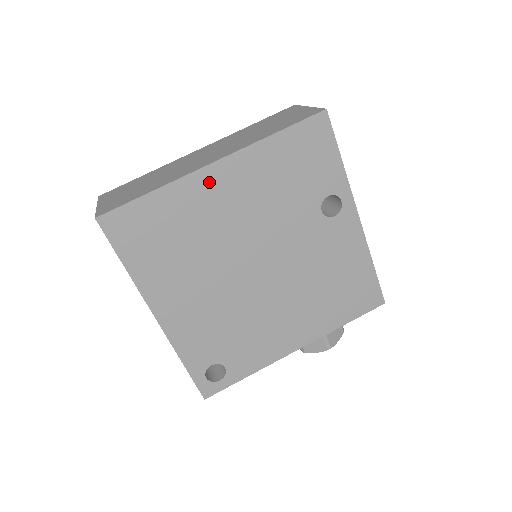
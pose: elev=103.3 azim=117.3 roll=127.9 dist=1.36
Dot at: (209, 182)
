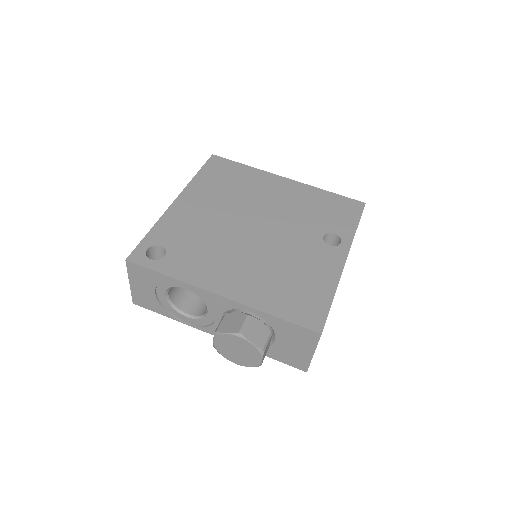
Dot at: (275, 181)
